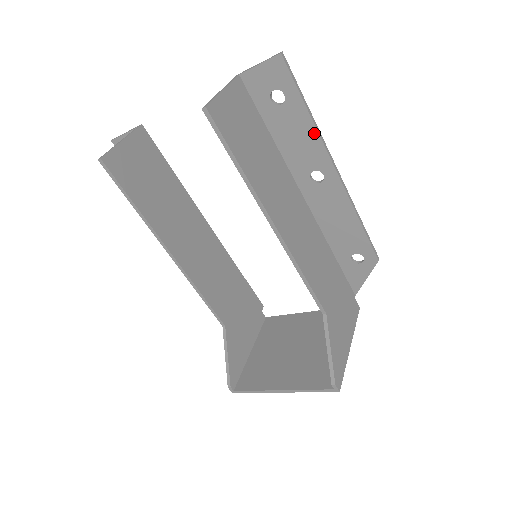
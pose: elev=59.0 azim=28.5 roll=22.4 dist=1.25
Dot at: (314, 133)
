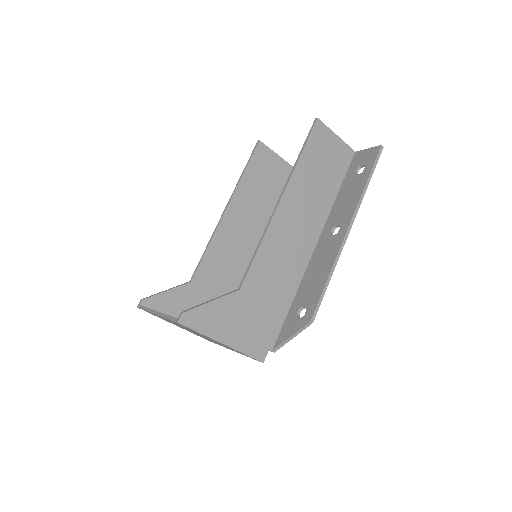
Dot at: (358, 198)
